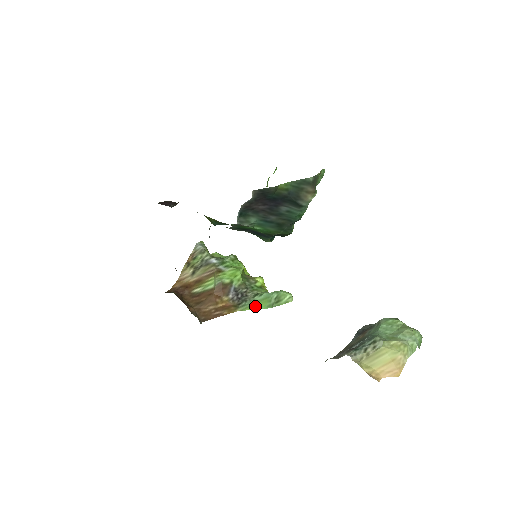
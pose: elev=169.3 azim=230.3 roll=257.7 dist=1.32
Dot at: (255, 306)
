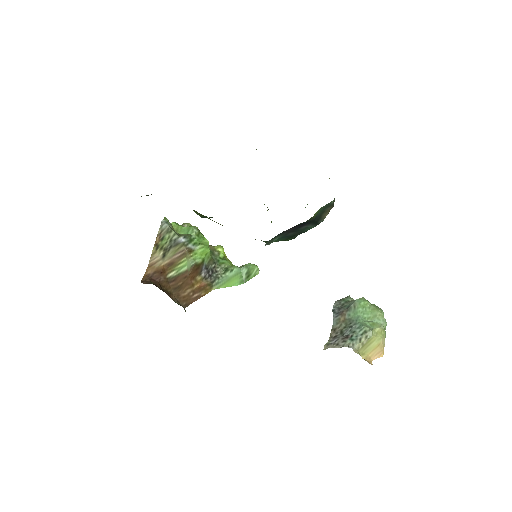
Dot at: (229, 283)
